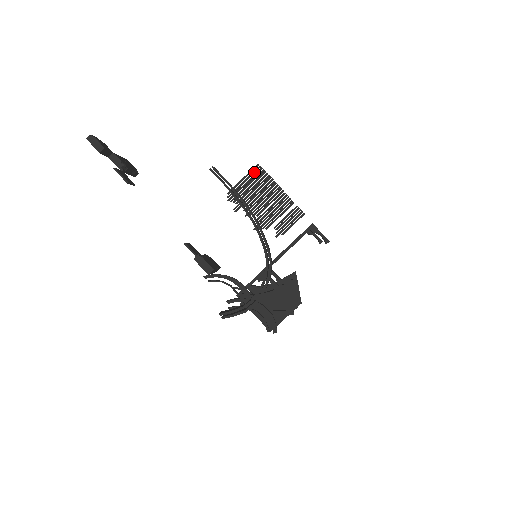
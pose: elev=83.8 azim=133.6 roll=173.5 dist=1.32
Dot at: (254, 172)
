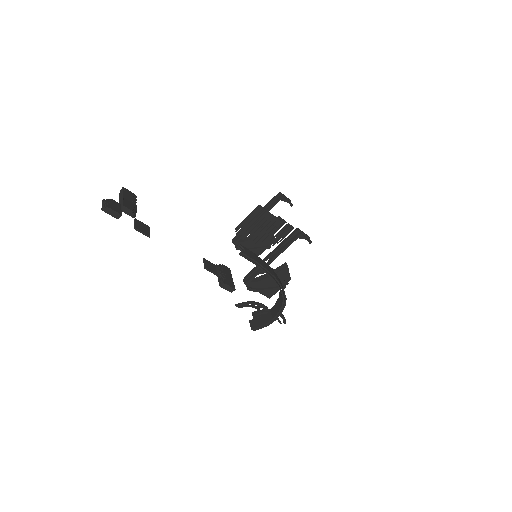
Dot at: (256, 212)
